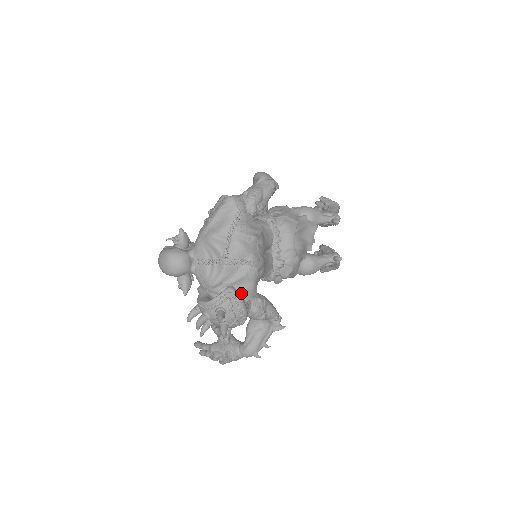
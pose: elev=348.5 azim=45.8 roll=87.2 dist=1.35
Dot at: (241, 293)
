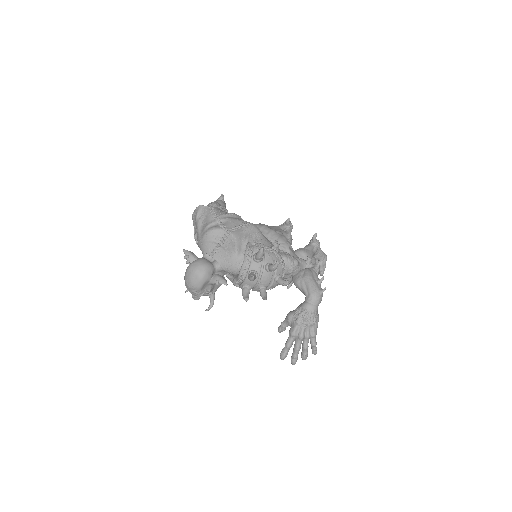
Dot at: occluded
